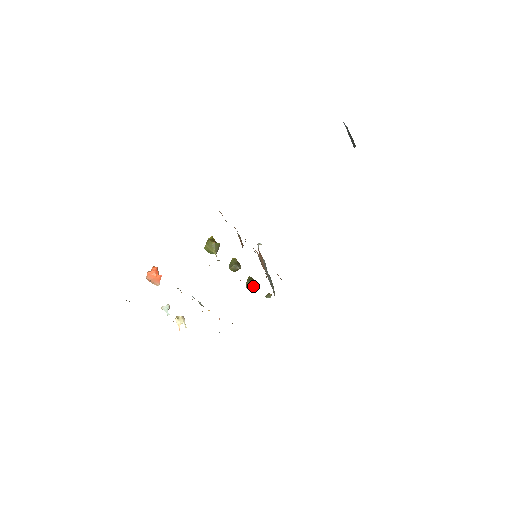
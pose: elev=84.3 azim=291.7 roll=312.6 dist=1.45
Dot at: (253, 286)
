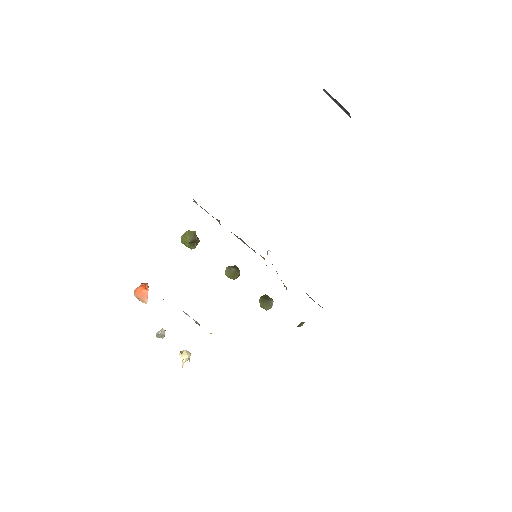
Dot at: (269, 304)
